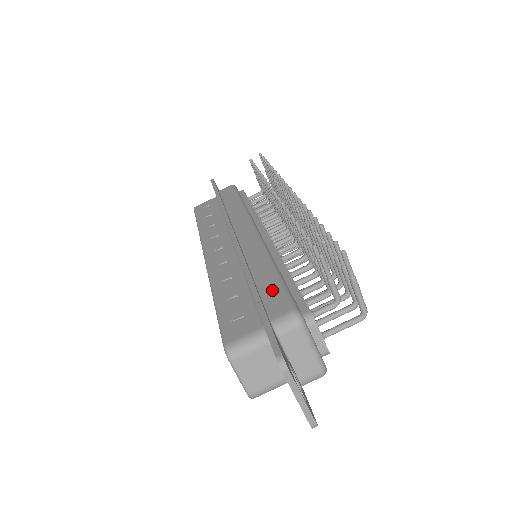
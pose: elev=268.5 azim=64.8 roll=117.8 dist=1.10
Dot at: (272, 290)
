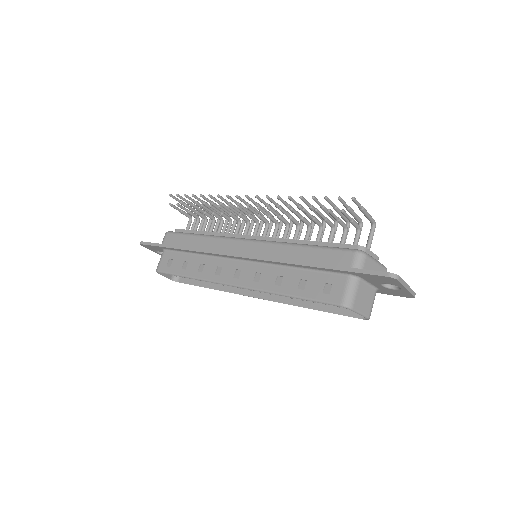
Dot at: (324, 256)
